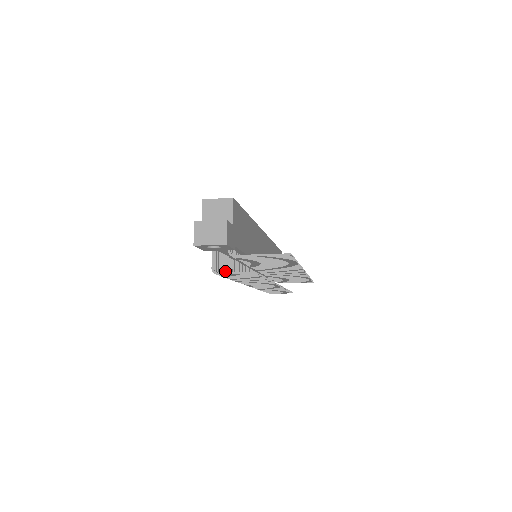
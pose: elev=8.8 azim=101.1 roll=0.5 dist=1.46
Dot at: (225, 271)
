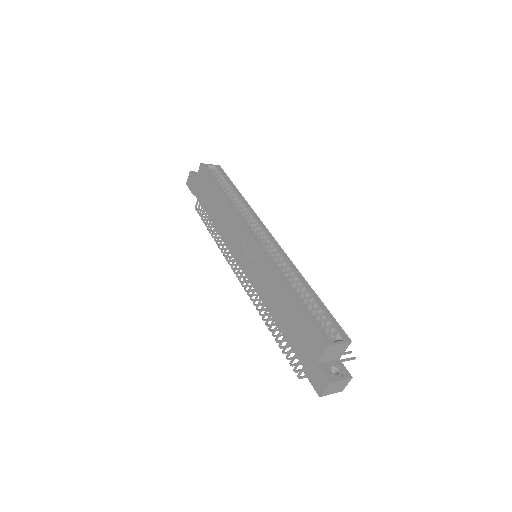
Dot at: (277, 338)
